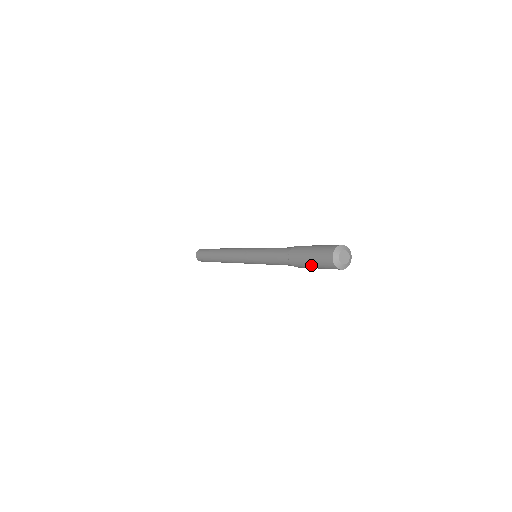
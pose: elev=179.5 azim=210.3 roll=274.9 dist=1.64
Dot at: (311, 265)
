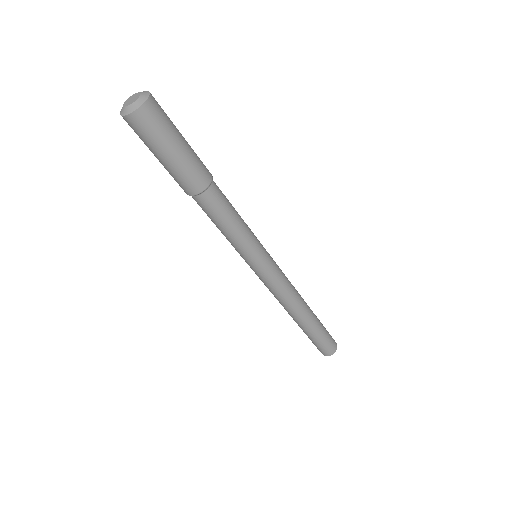
Dot at: occluded
